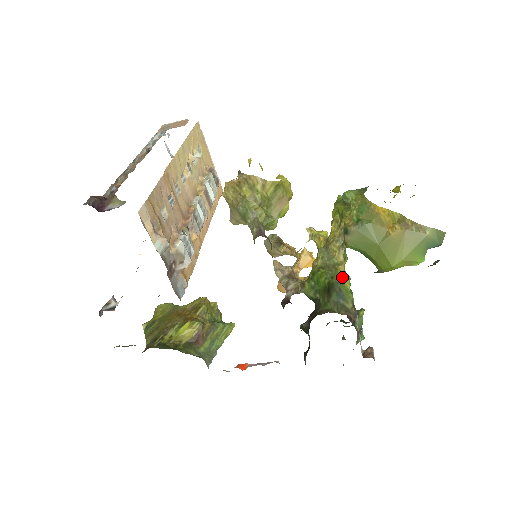
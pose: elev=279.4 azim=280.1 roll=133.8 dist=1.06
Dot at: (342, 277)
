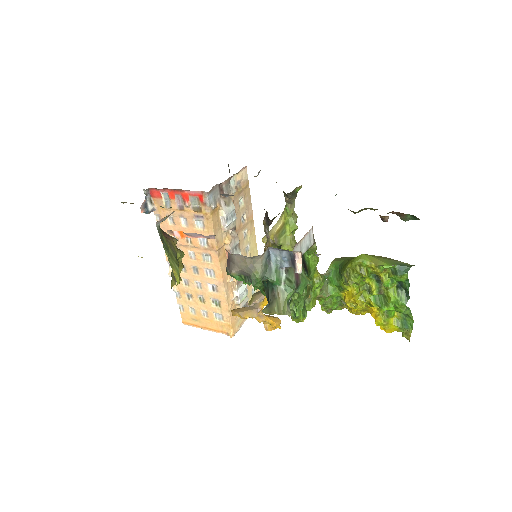
Dot at: occluded
